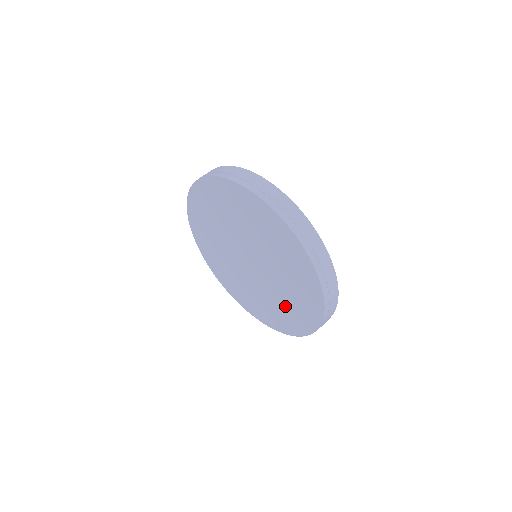
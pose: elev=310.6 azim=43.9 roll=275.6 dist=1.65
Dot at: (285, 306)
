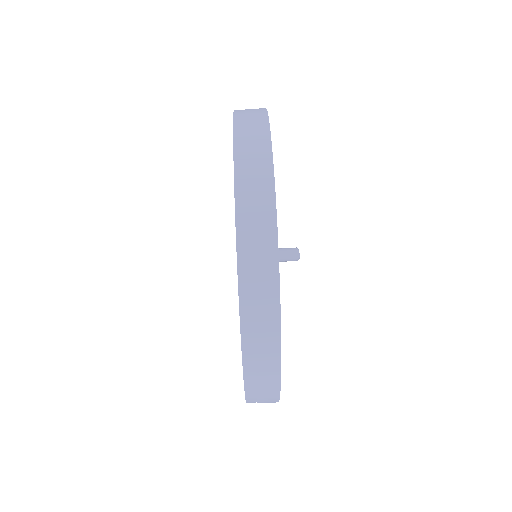
Dot at: occluded
